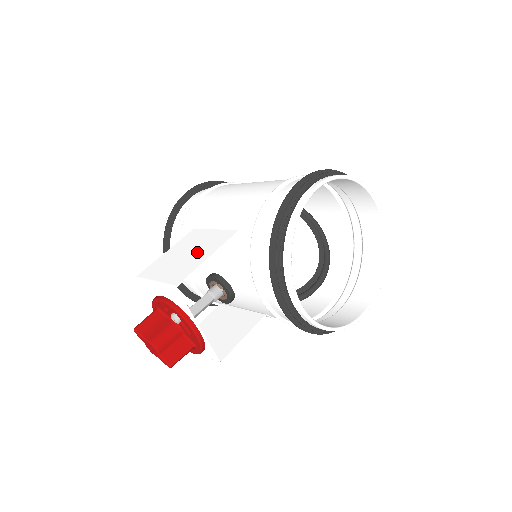
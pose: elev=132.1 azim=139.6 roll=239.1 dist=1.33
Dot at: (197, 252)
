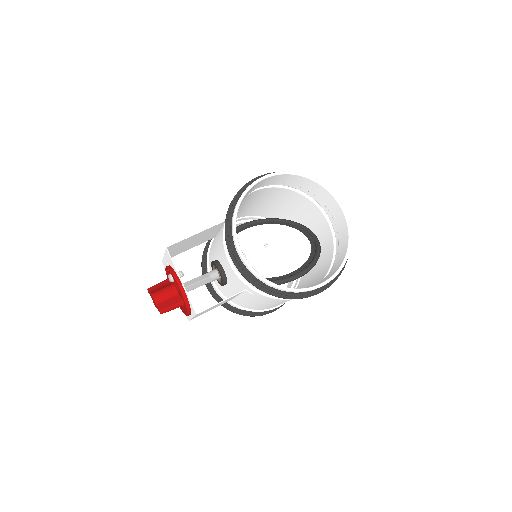
Dot at: (196, 237)
